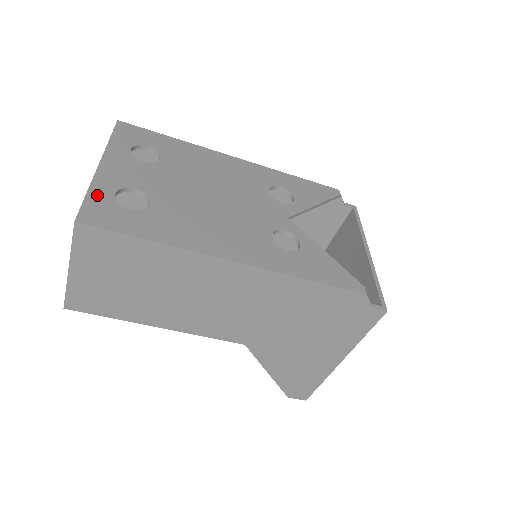
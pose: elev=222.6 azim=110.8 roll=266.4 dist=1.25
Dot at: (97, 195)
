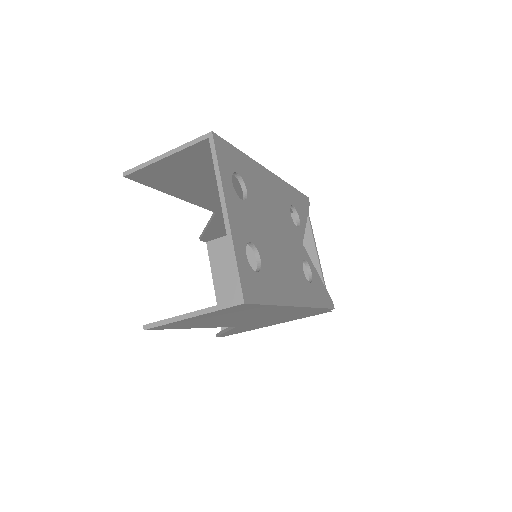
Dot at: (241, 262)
